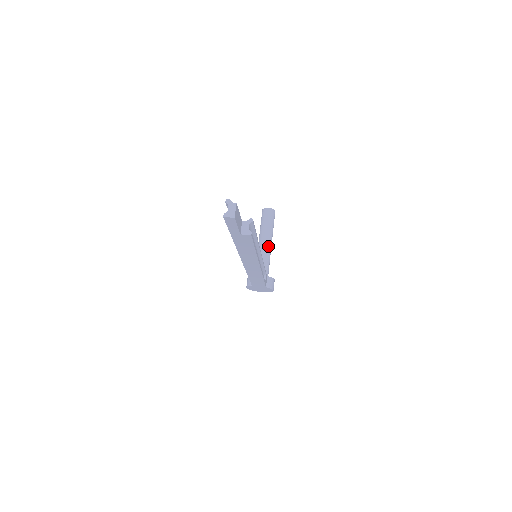
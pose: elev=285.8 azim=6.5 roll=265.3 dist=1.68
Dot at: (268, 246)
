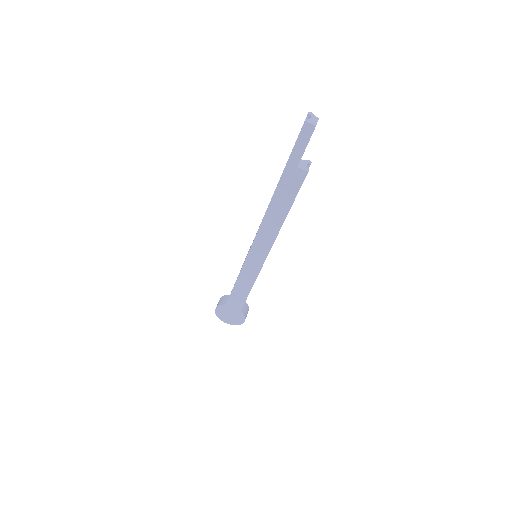
Dot at: occluded
